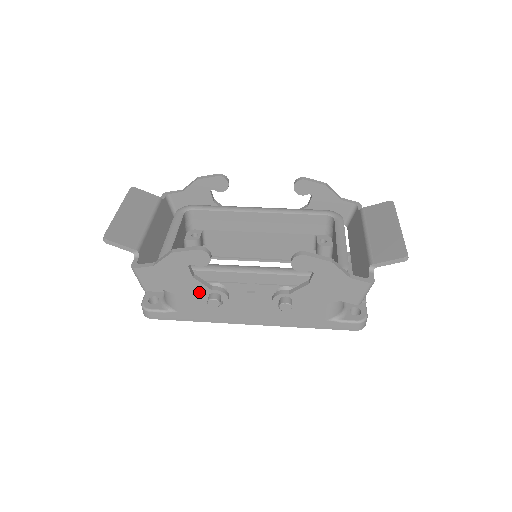
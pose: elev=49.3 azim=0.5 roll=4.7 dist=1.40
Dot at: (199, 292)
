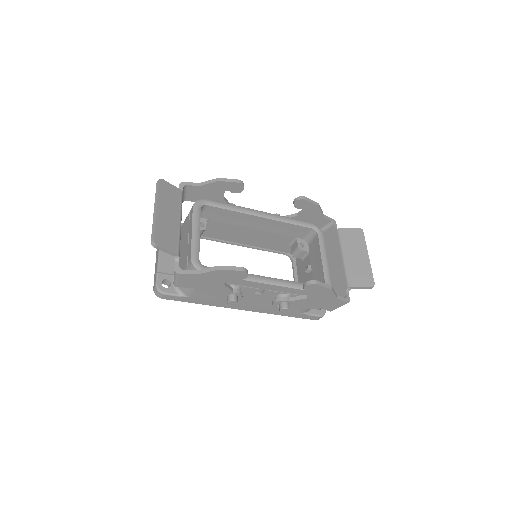
Dot at: (222, 292)
